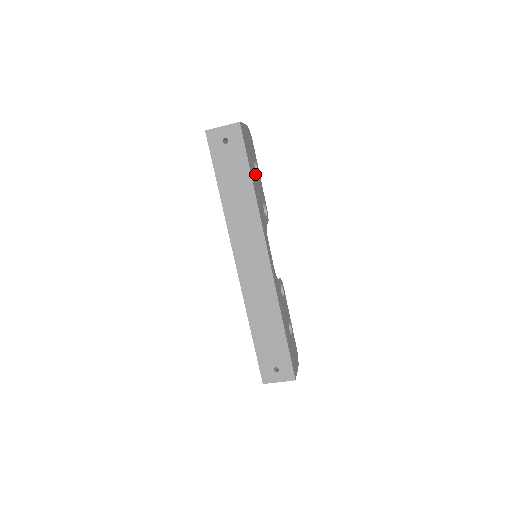
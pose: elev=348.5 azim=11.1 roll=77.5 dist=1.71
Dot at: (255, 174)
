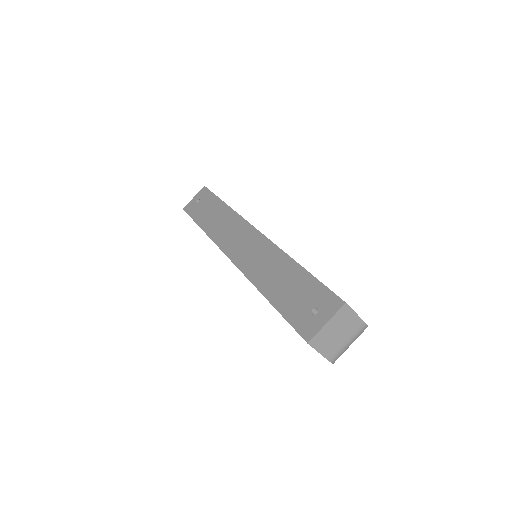
Dot at: occluded
